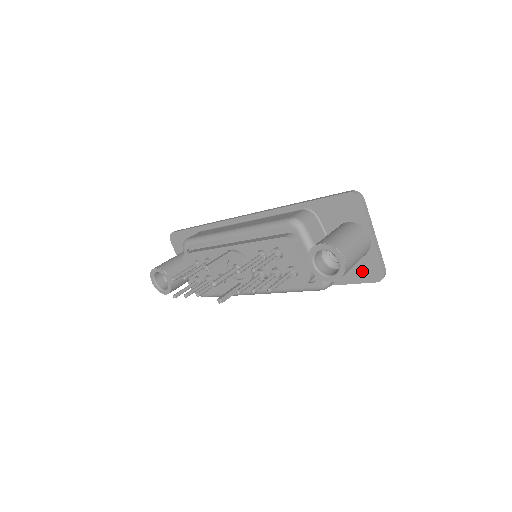
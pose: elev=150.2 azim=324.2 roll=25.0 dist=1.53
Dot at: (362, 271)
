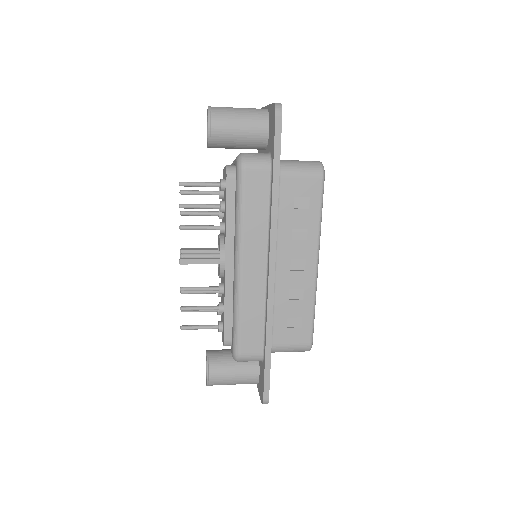
Dot at: (272, 129)
